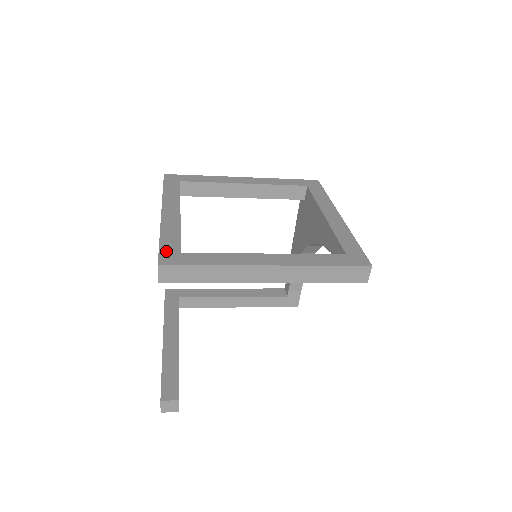
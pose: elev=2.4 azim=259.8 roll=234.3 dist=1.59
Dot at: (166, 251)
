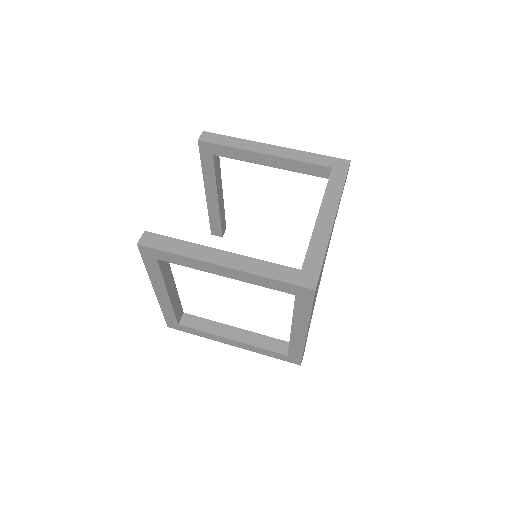
Dot at: (169, 321)
